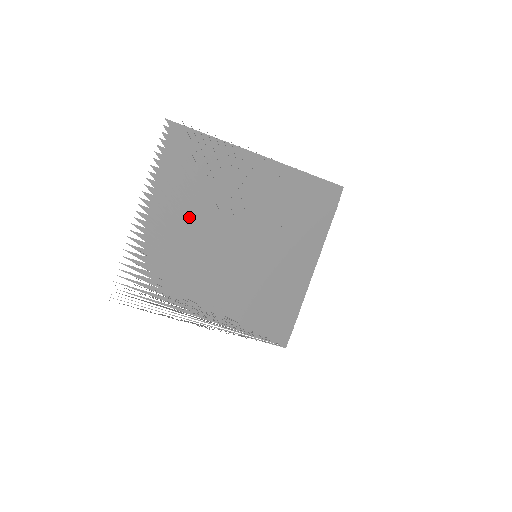
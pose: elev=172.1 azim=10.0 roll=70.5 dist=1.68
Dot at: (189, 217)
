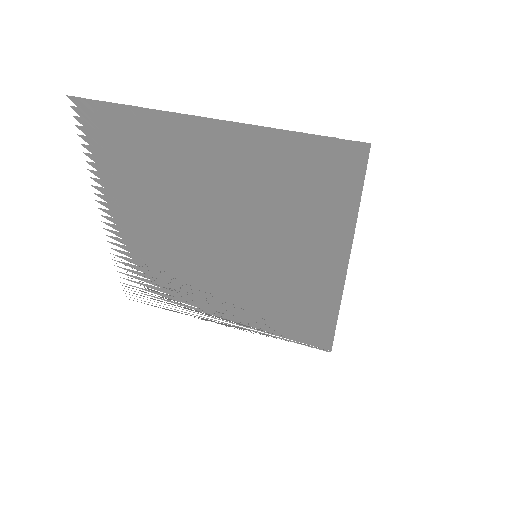
Dot at: (156, 216)
